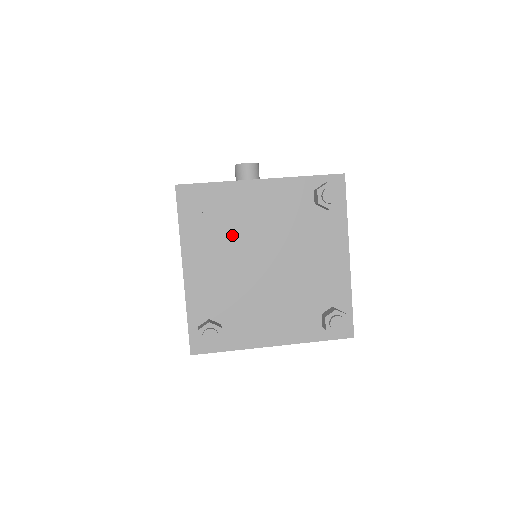
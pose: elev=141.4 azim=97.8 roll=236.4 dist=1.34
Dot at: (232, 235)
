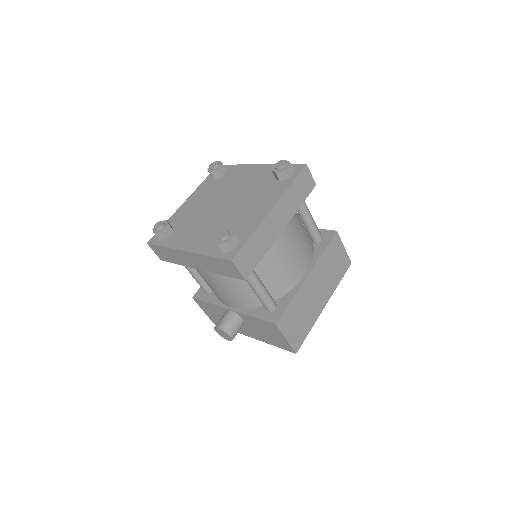
Dot at: (221, 188)
